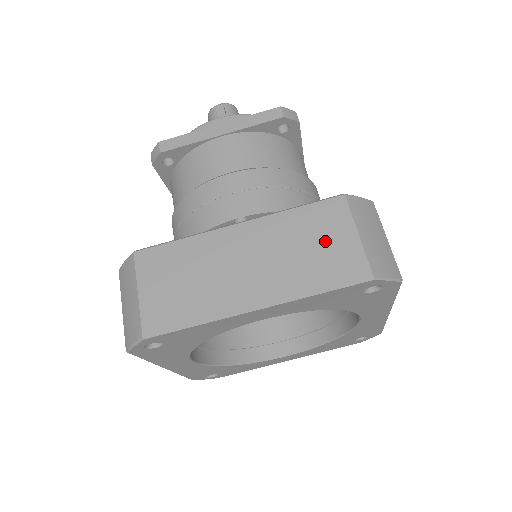
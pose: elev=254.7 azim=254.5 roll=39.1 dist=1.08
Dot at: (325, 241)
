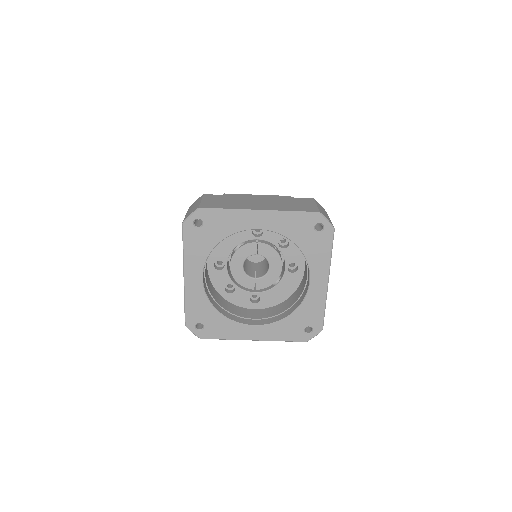
Dot at: (300, 204)
